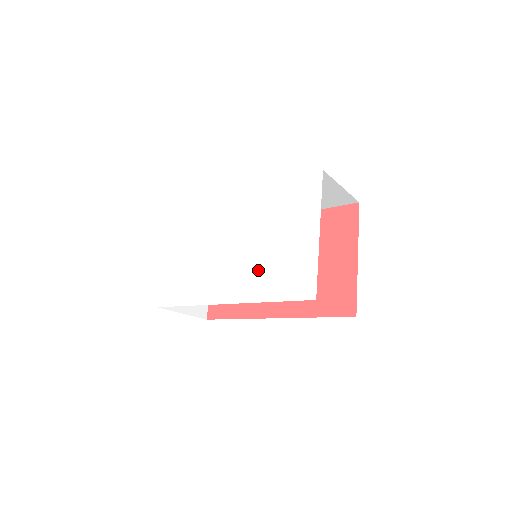
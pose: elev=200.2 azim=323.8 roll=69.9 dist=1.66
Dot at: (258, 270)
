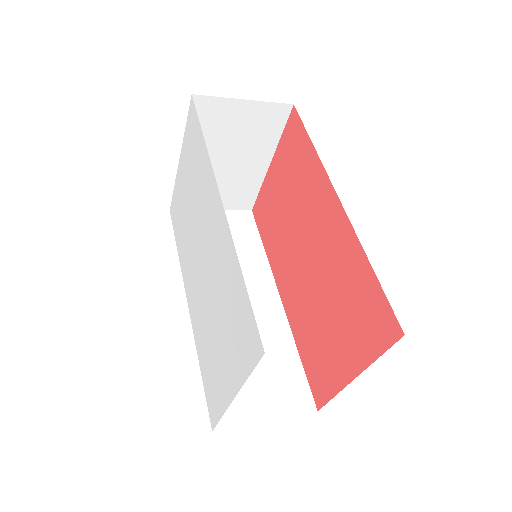
Dot at: (203, 325)
